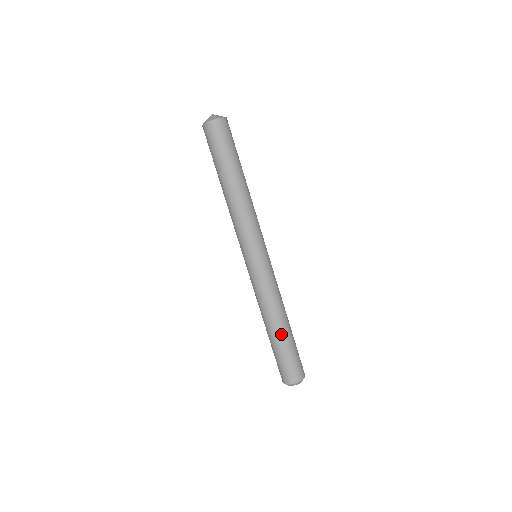
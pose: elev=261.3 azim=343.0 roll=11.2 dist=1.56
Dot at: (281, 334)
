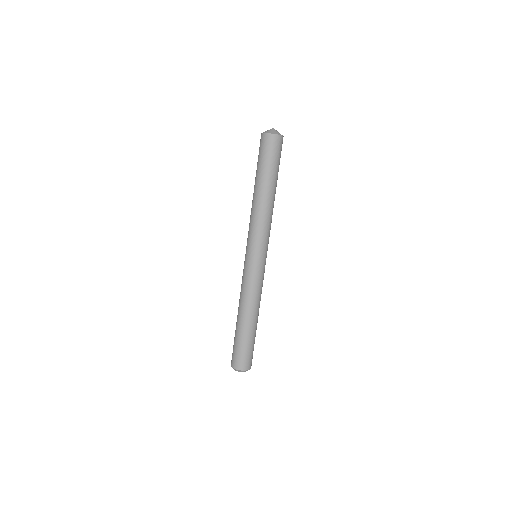
Dot at: (239, 324)
